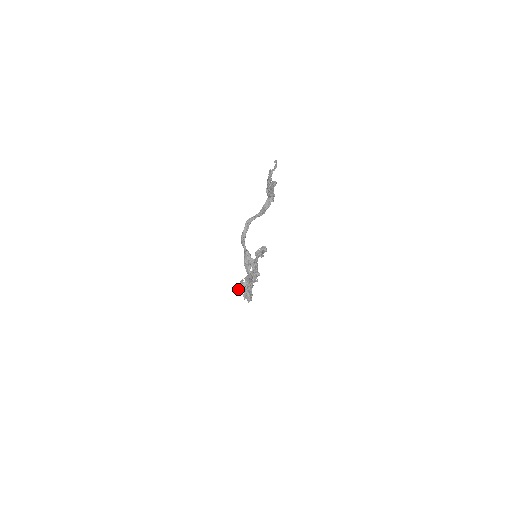
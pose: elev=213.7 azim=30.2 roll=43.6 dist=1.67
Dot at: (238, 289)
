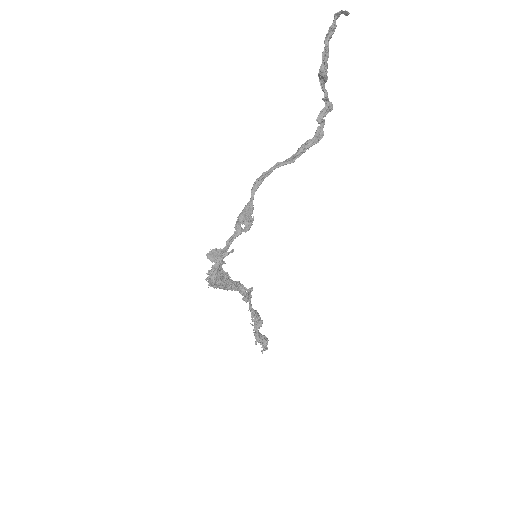
Dot at: (208, 253)
